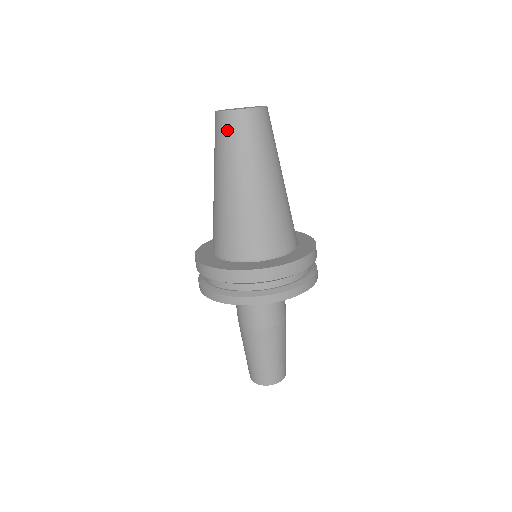
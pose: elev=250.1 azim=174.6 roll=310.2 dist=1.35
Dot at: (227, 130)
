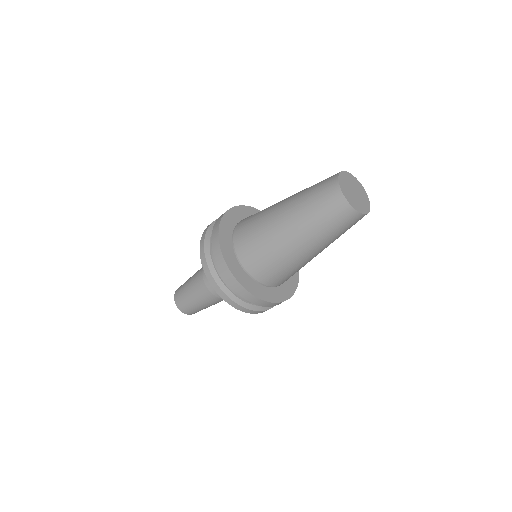
Dot at: (337, 215)
